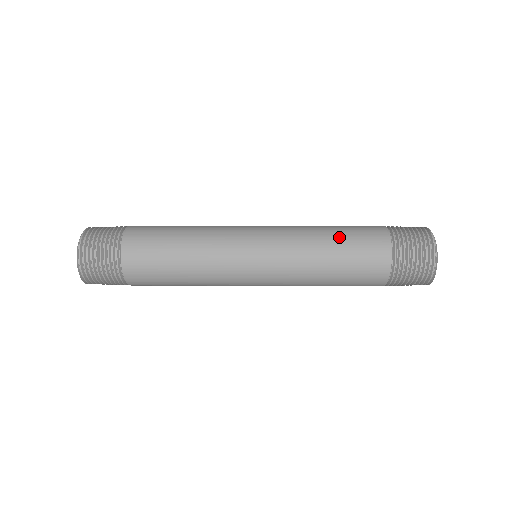
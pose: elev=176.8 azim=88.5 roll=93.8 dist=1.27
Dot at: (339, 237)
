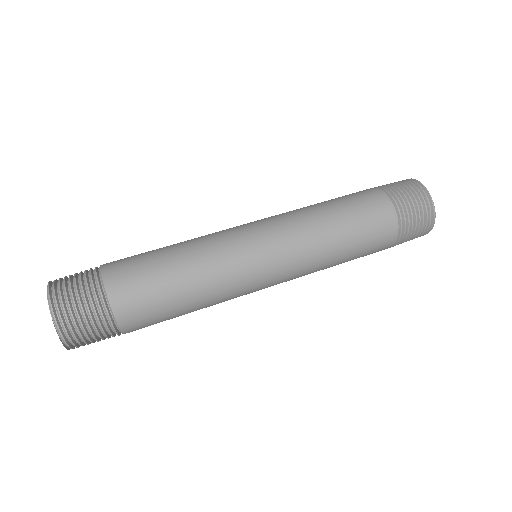
Dot at: (351, 237)
